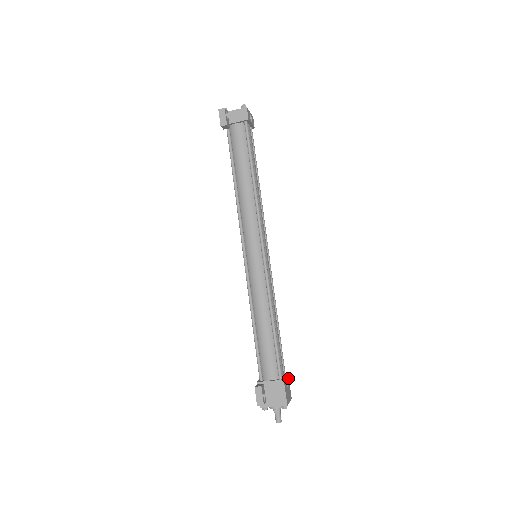
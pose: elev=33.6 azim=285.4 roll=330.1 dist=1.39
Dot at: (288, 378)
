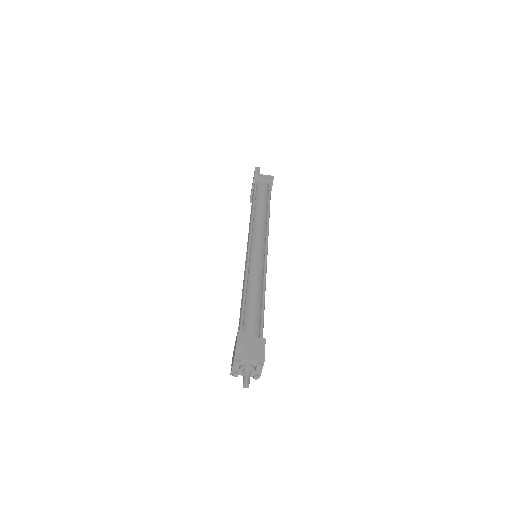
Dot at: occluded
